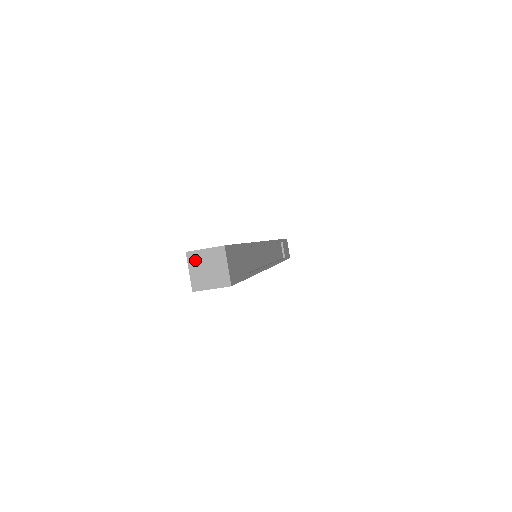
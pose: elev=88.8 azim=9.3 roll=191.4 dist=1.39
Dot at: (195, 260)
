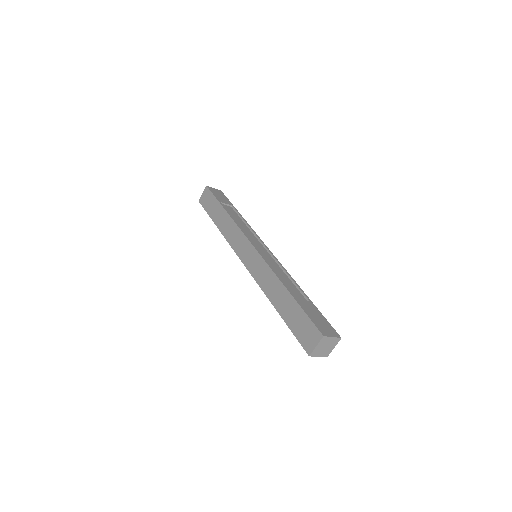
Dot at: (324, 341)
